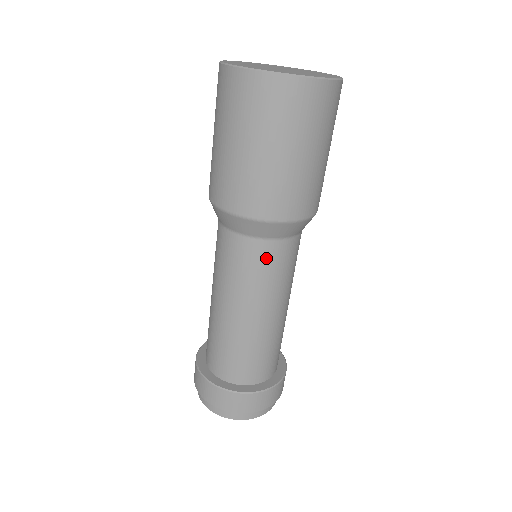
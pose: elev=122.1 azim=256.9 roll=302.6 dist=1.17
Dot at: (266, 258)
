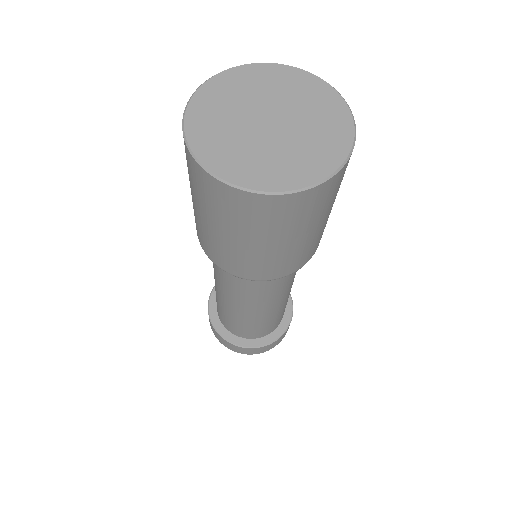
Dot at: occluded
